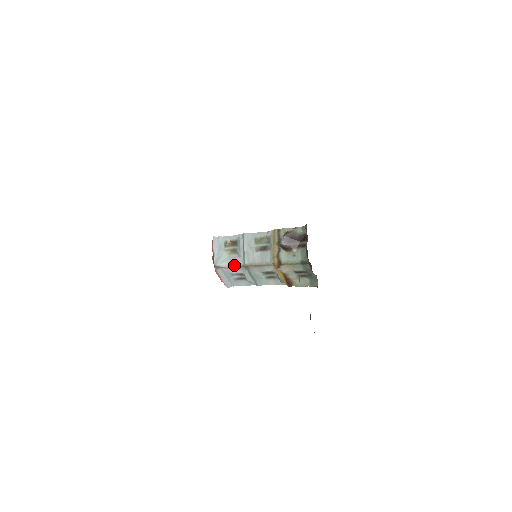
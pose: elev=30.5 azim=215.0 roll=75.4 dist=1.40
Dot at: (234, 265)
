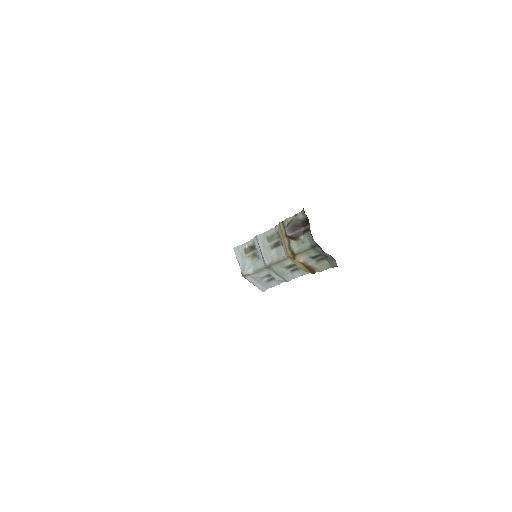
Dot at: (258, 269)
